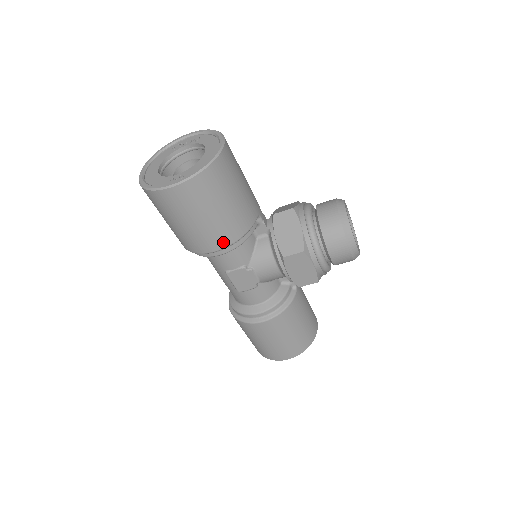
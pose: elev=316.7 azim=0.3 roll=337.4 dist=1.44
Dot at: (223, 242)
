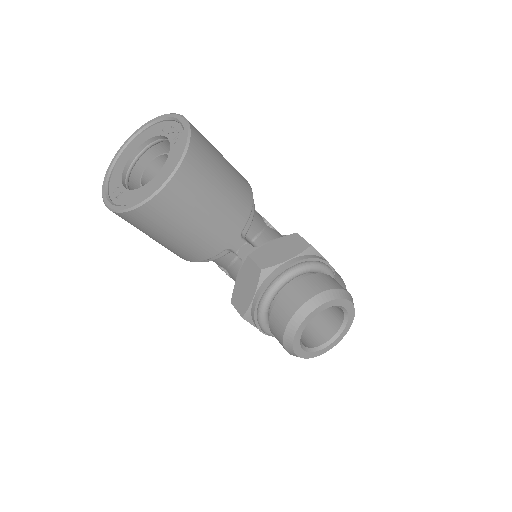
Dot at: occluded
